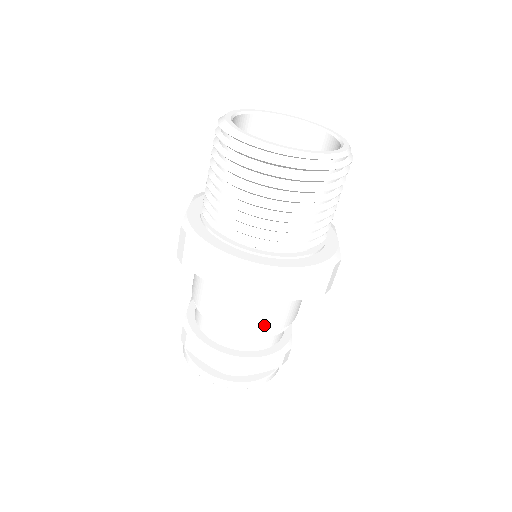
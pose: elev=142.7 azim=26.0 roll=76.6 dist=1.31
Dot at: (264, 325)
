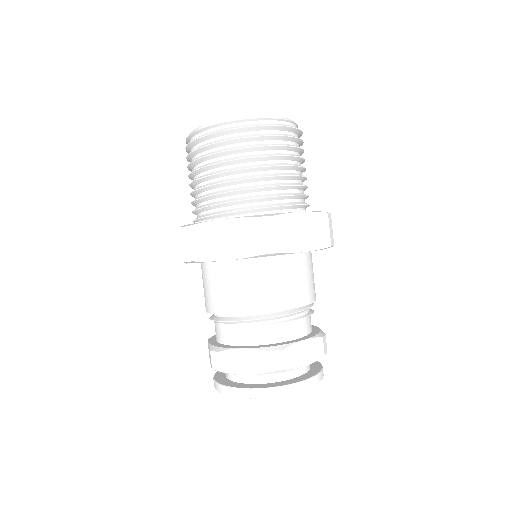
Dot at: (290, 298)
